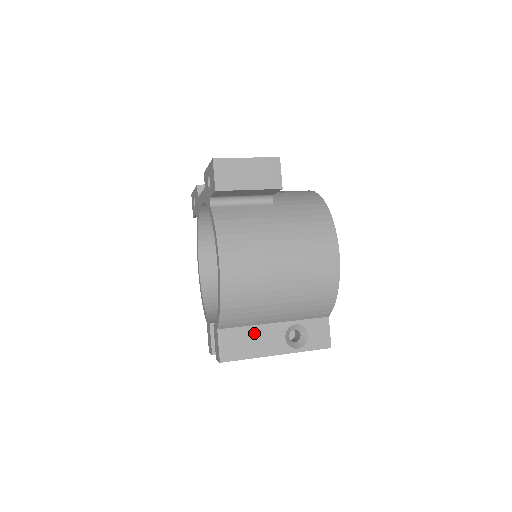
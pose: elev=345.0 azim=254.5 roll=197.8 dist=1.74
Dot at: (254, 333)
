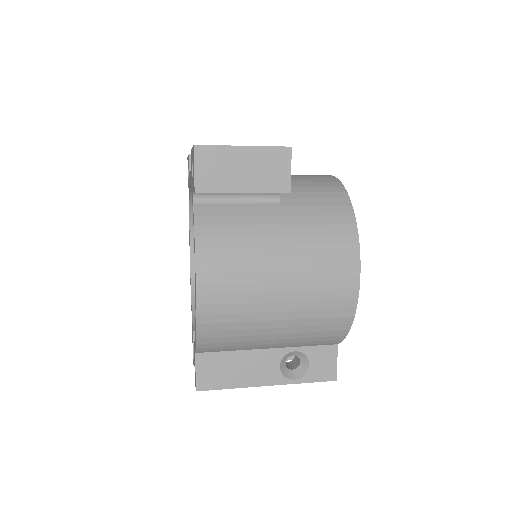
Dot at: (241, 359)
